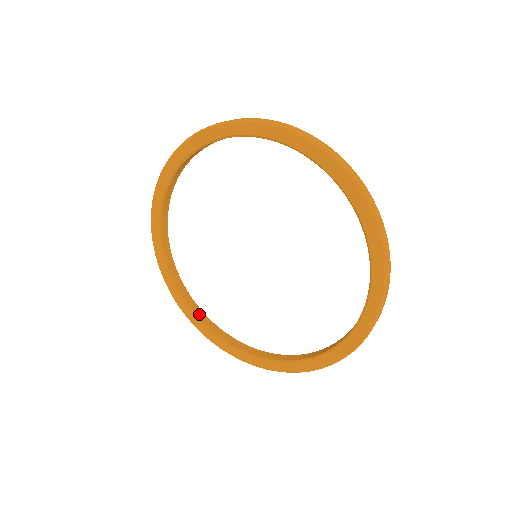
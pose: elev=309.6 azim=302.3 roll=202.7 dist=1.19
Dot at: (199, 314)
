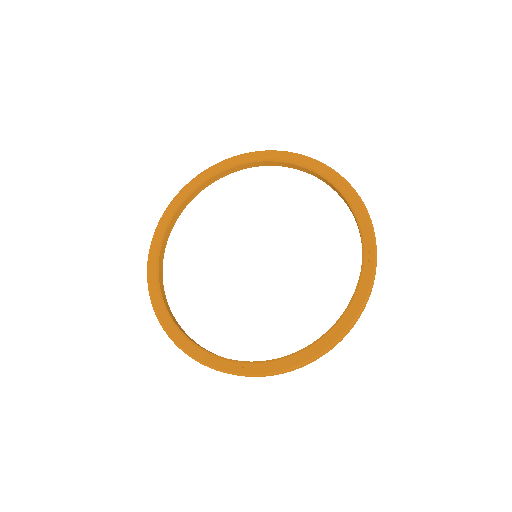
Dot at: (202, 347)
